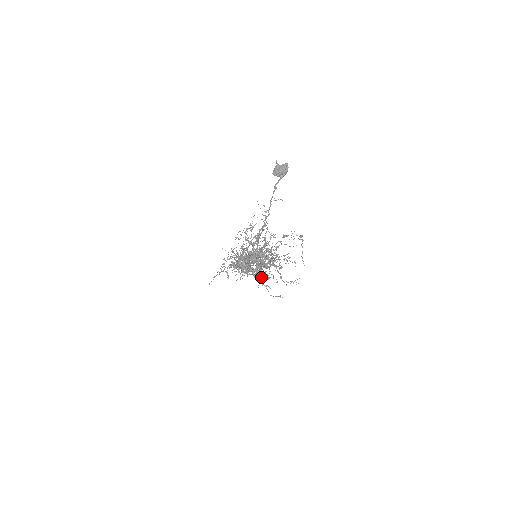
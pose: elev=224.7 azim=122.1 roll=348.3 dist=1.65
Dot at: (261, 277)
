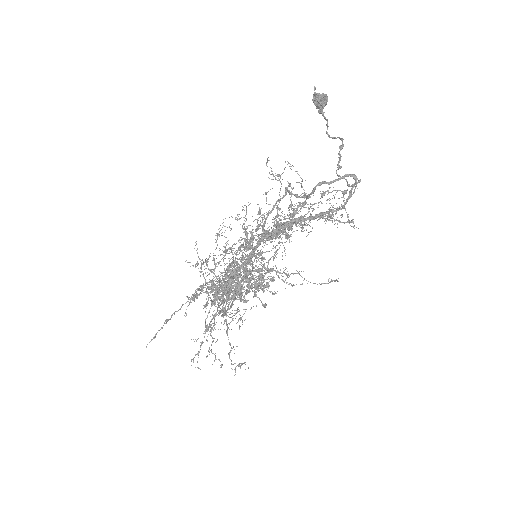
Dot at: occluded
